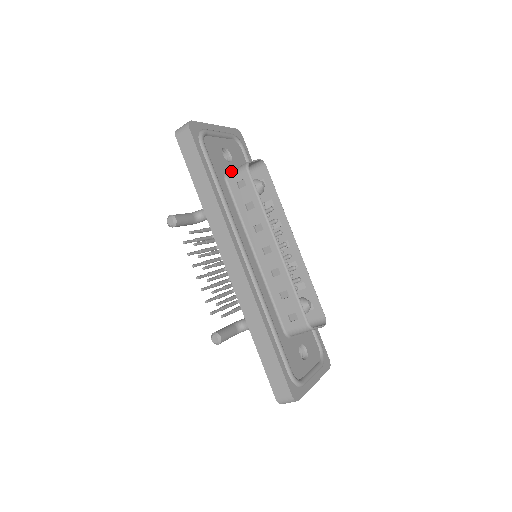
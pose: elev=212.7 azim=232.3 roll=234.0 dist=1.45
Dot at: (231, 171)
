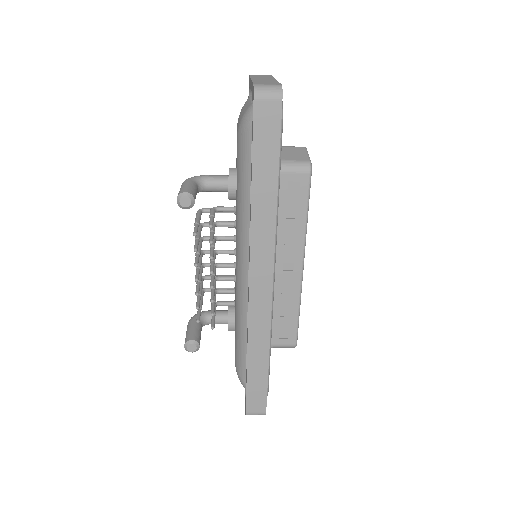
Dot at: (284, 161)
